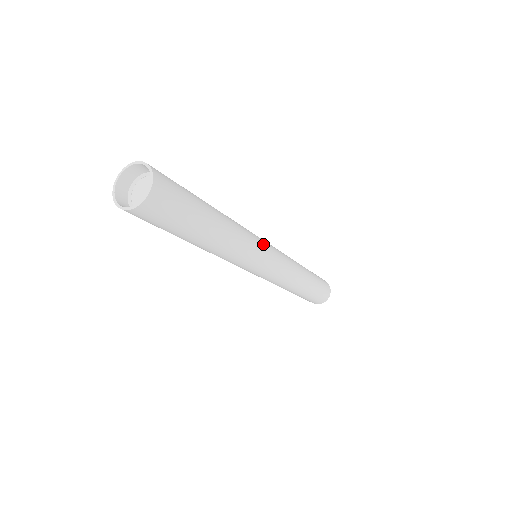
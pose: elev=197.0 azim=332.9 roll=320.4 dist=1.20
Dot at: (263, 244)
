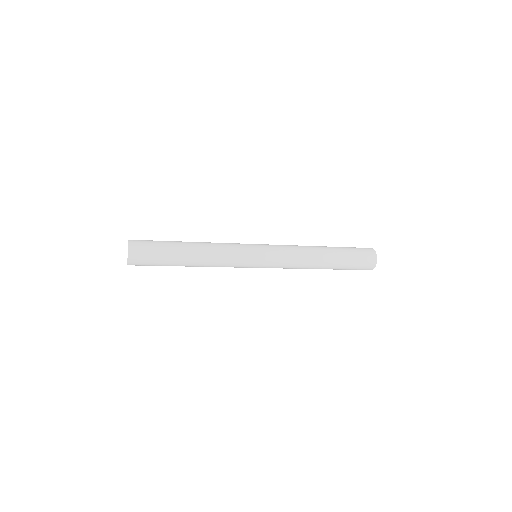
Dot at: (247, 253)
